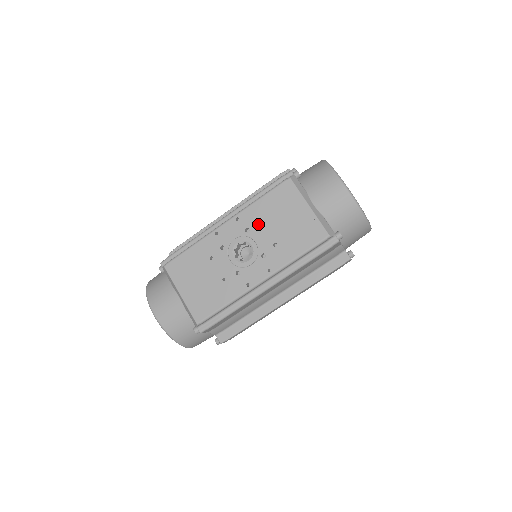
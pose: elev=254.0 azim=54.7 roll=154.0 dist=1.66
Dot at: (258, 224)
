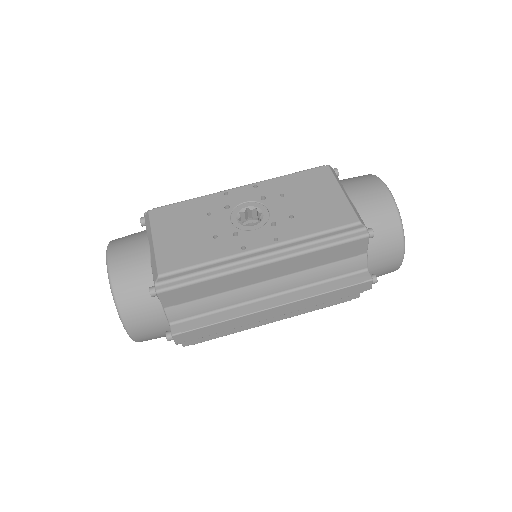
Dot at: (278, 195)
